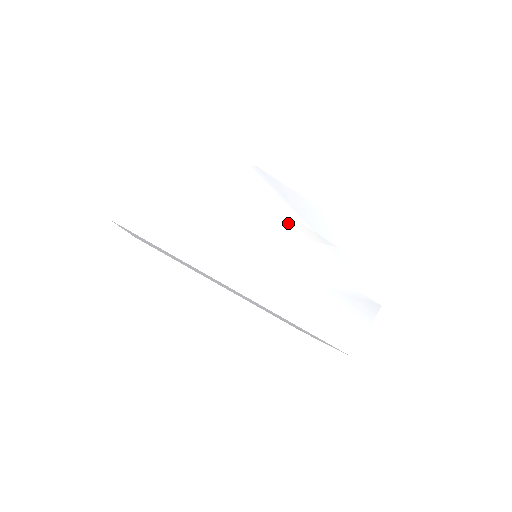
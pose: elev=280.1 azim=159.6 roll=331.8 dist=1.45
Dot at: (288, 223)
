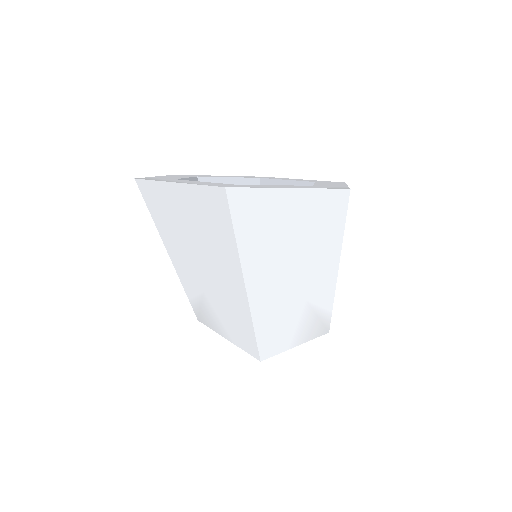
Dot at: occluded
